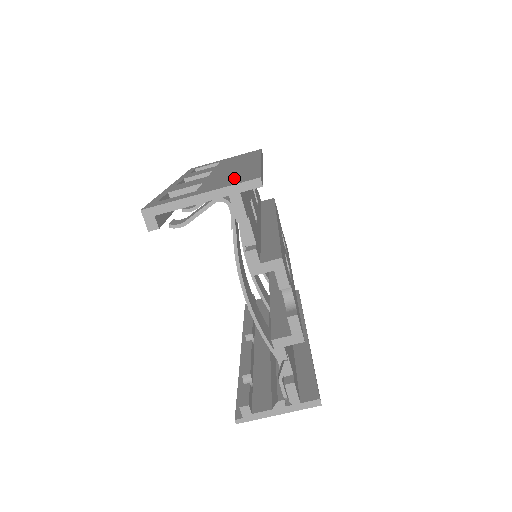
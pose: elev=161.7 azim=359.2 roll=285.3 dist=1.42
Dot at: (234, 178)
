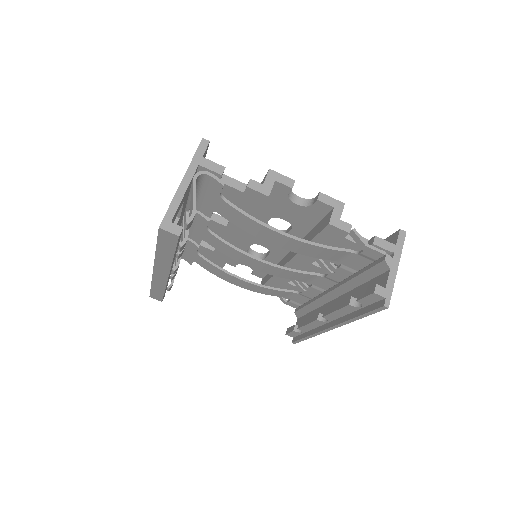
Dot at: occluded
